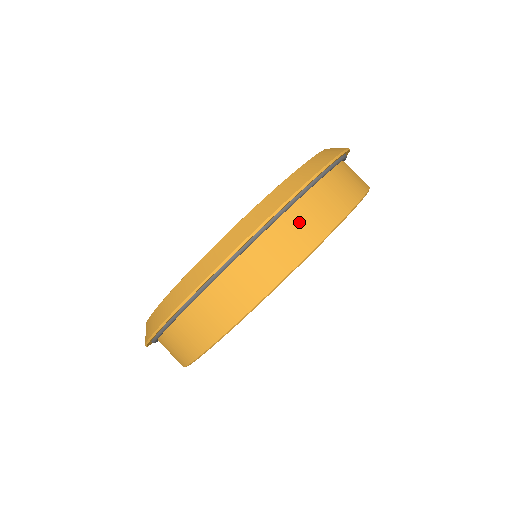
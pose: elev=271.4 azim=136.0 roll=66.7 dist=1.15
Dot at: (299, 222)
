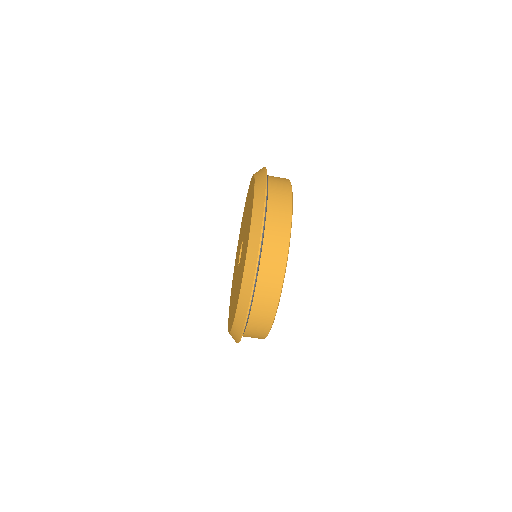
Dot at: (251, 336)
